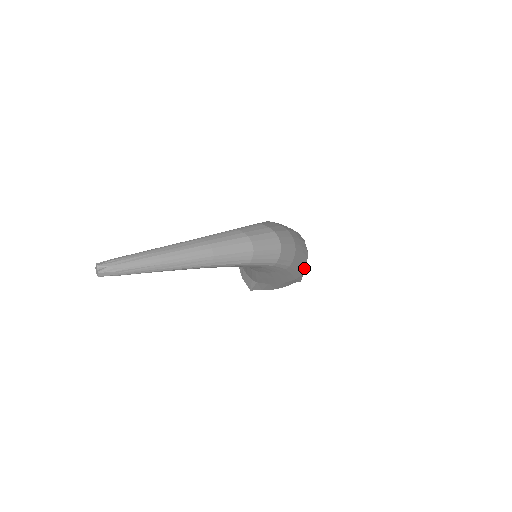
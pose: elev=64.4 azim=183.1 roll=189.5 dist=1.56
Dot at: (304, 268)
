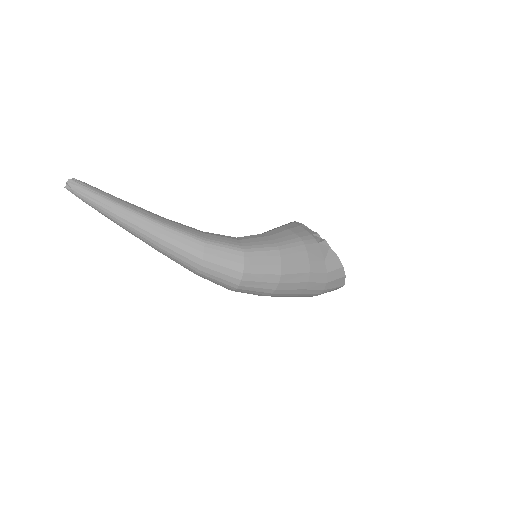
Dot at: (312, 296)
